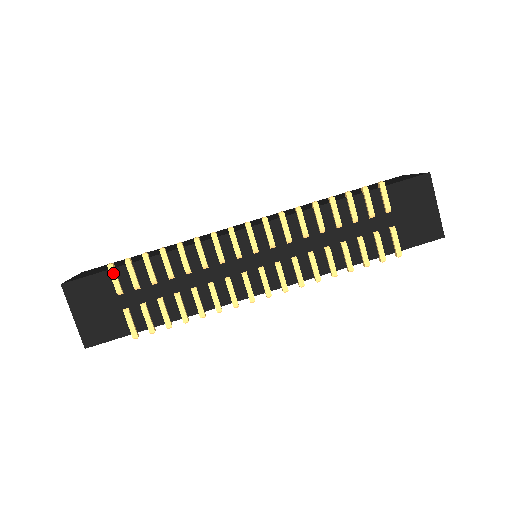
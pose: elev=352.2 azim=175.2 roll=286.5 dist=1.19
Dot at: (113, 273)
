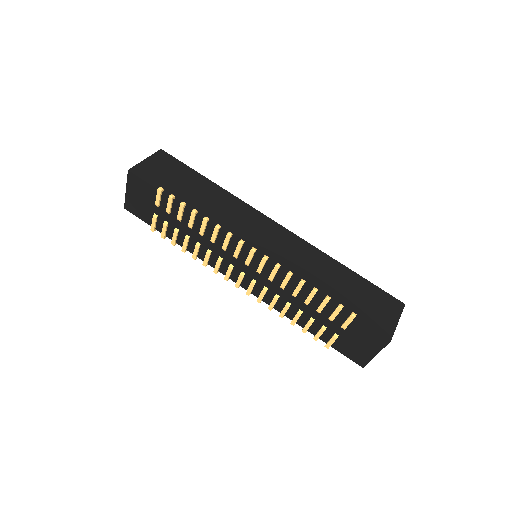
Dot at: (159, 195)
